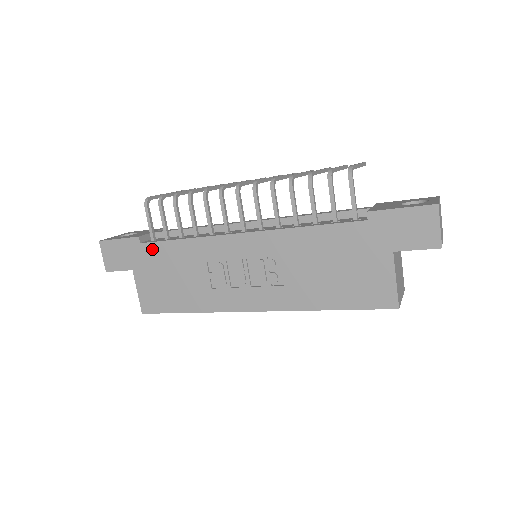
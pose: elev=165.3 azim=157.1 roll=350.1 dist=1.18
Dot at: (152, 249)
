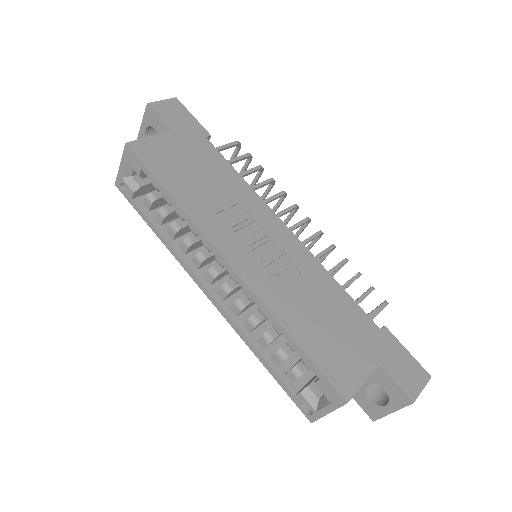
Dot at: (209, 149)
